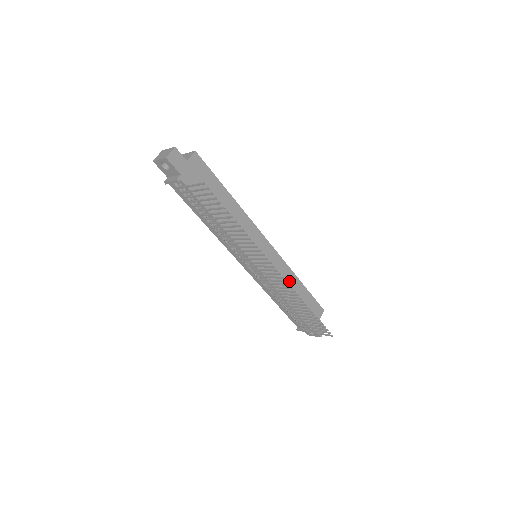
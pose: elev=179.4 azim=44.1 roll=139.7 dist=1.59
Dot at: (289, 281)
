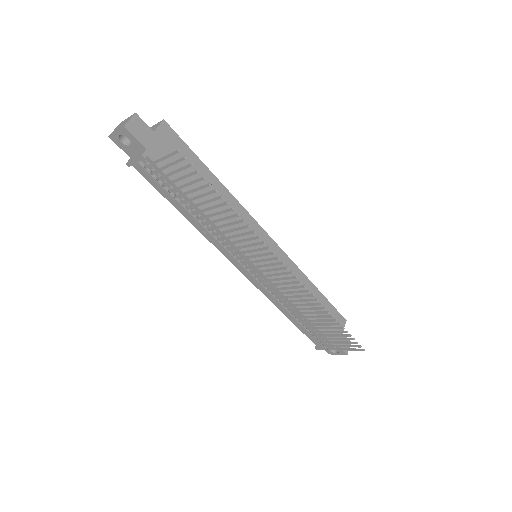
Dot at: occluded
